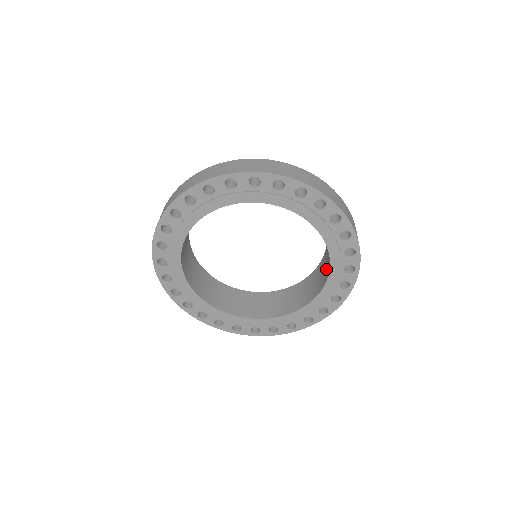
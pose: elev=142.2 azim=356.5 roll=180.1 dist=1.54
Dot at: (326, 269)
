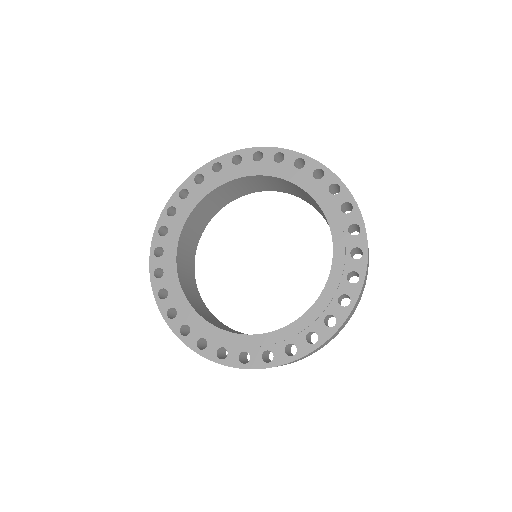
Dot at: occluded
